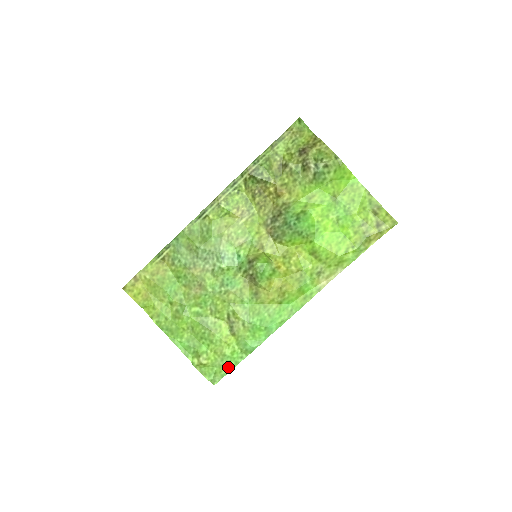
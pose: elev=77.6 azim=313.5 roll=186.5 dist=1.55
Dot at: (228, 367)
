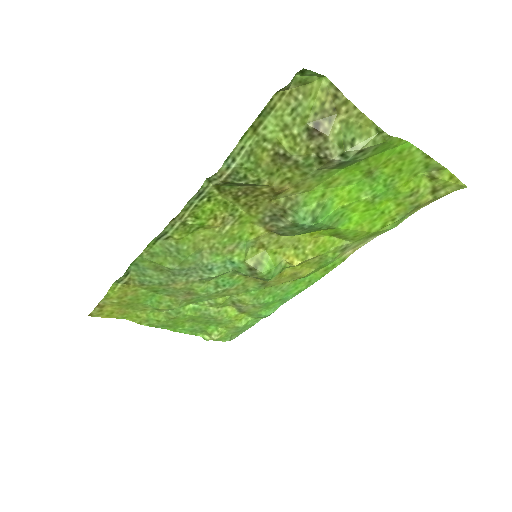
Dot at: (244, 330)
